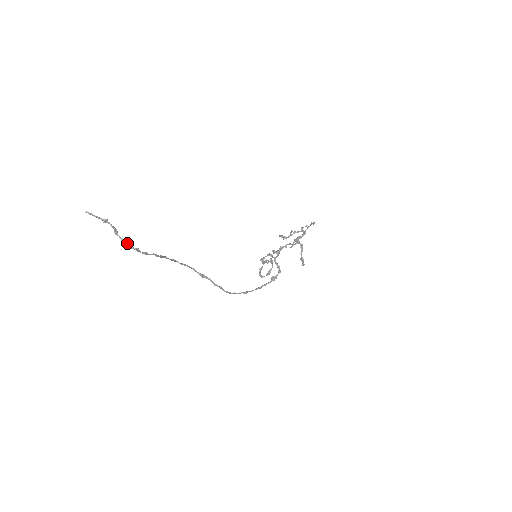
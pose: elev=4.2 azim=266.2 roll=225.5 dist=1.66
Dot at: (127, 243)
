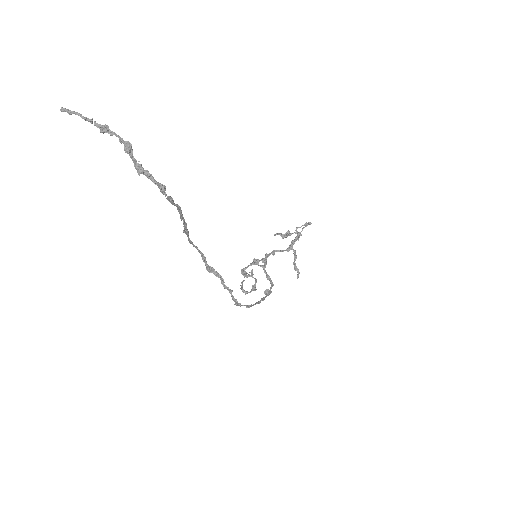
Dot at: (148, 172)
